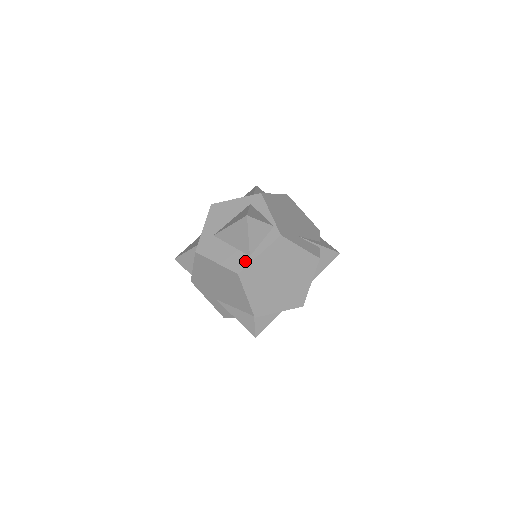
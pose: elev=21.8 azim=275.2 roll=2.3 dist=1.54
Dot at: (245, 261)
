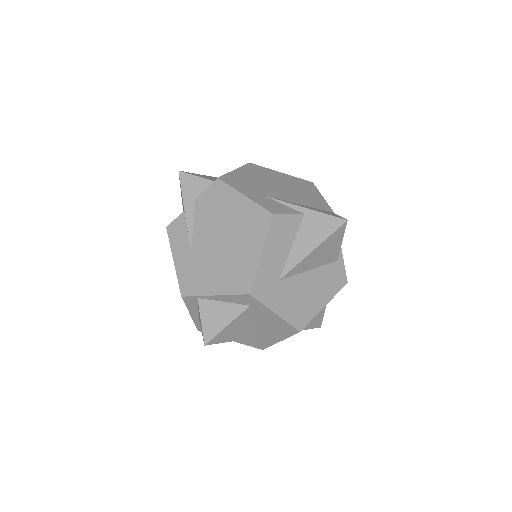
Dot at: occluded
